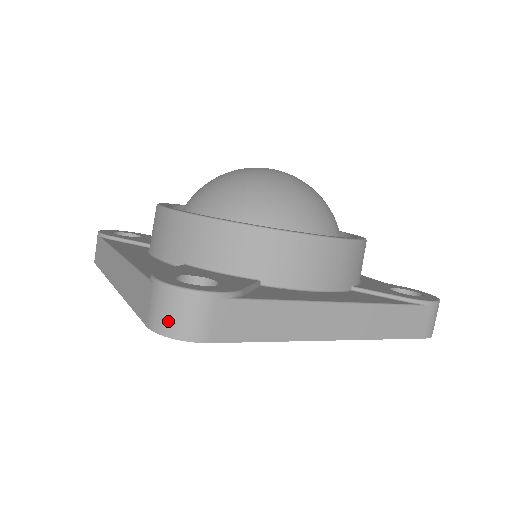
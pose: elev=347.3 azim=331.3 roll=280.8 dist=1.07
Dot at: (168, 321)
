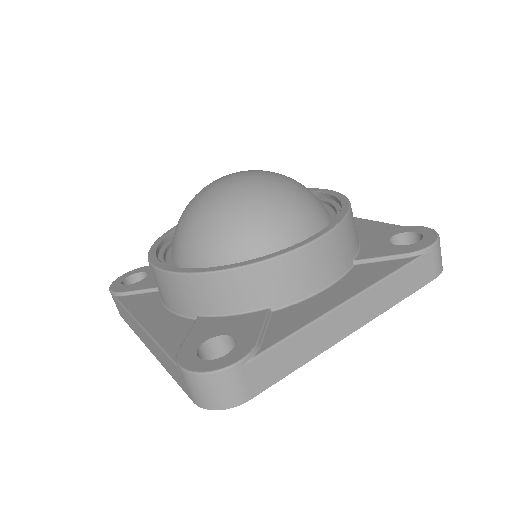
Dot at: (209, 399)
